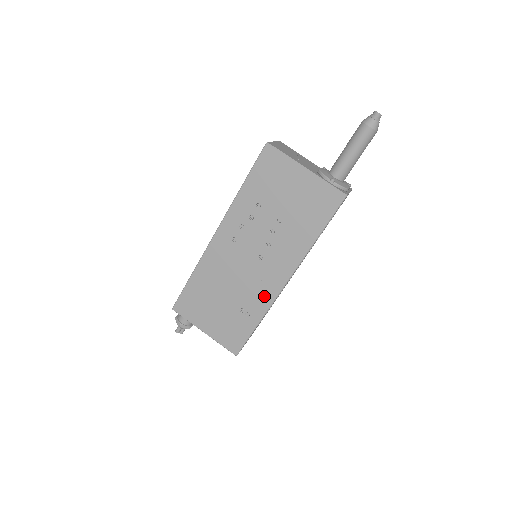
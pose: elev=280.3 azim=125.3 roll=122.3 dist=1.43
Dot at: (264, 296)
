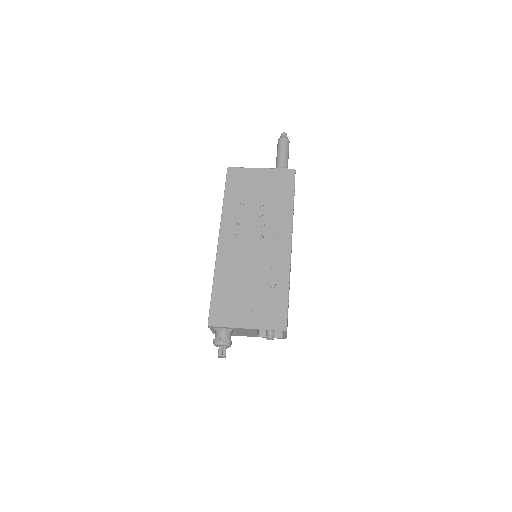
Dot at: (280, 263)
